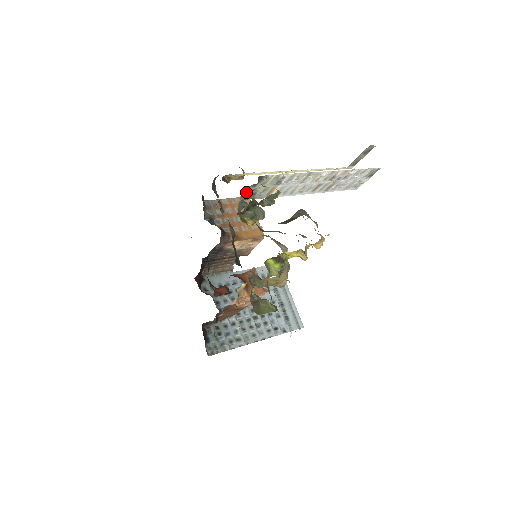
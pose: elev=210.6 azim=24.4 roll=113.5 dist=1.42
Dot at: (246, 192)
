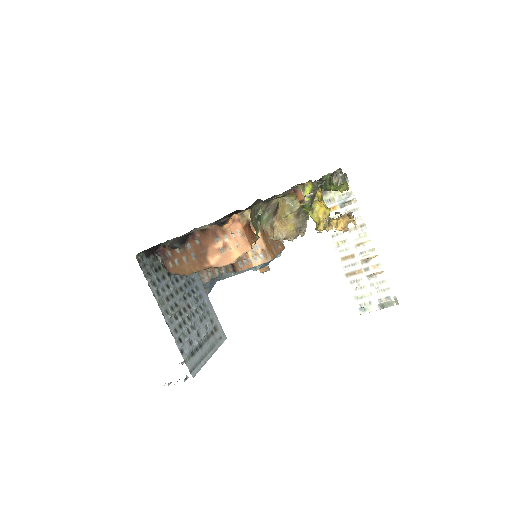
Dot at: occluded
